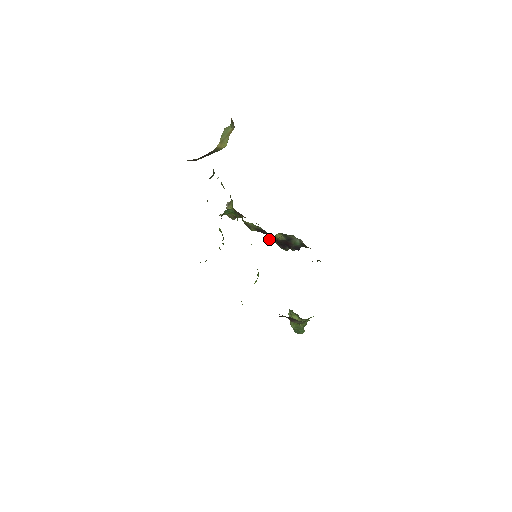
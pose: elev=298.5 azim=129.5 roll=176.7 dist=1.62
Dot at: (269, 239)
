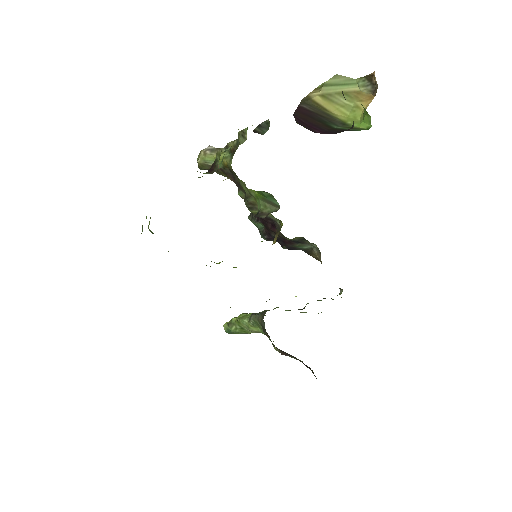
Dot at: (254, 222)
